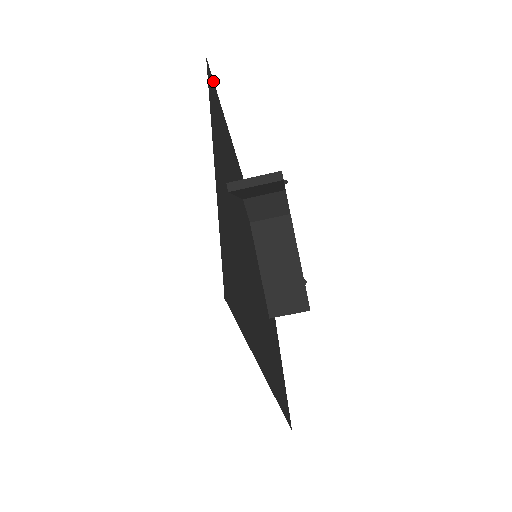
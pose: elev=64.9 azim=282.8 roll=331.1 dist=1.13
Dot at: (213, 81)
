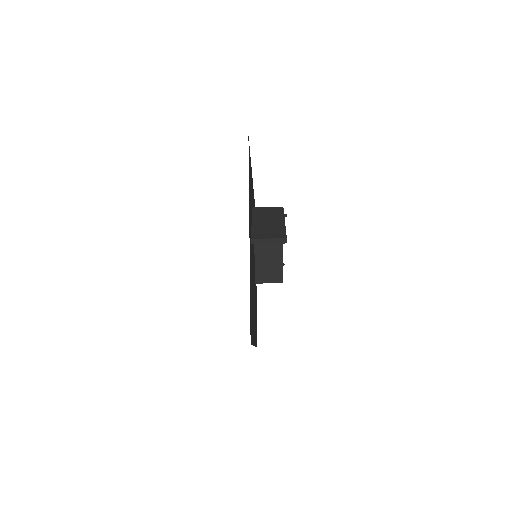
Dot at: occluded
